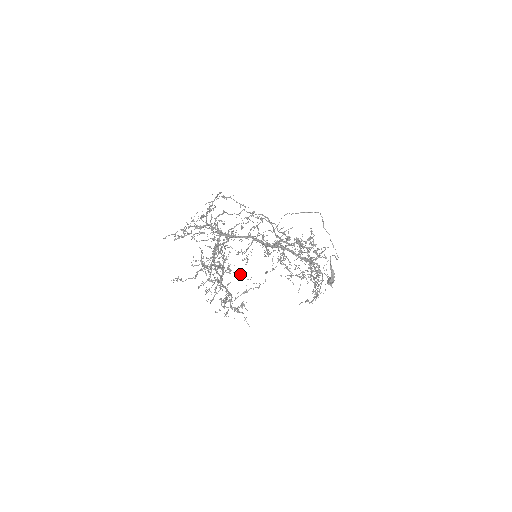
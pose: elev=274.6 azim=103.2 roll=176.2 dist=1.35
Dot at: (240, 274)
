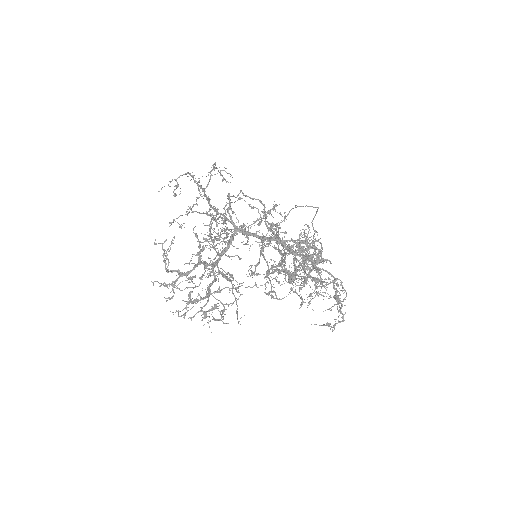
Dot at: occluded
